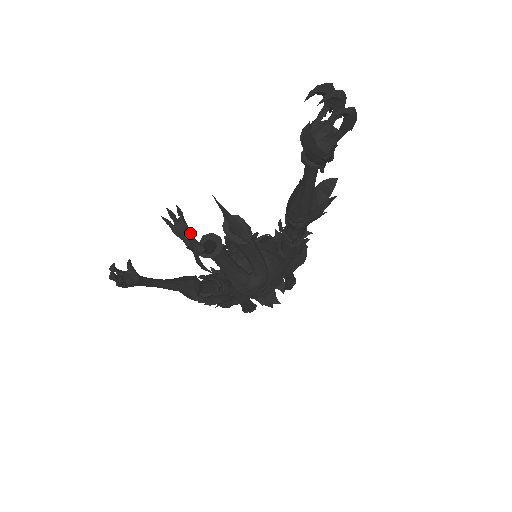
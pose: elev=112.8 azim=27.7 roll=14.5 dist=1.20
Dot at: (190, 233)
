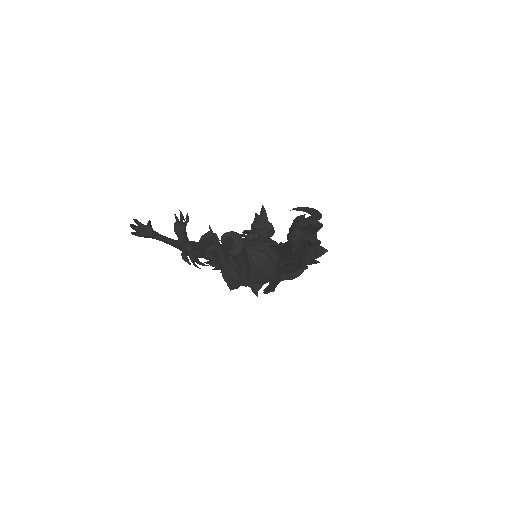
Dot at: (184, 236)
